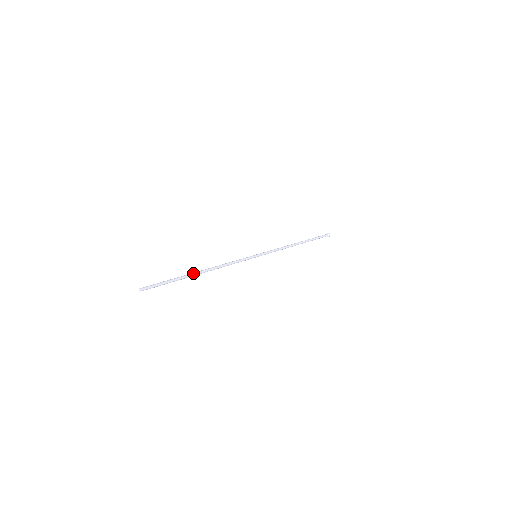
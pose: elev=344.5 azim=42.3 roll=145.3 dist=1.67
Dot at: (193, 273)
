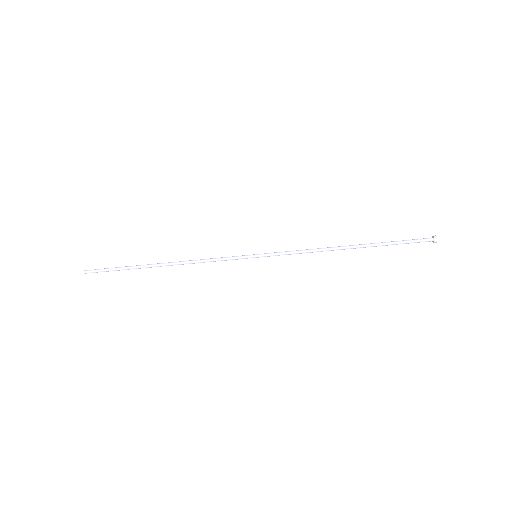
Dot at: (151, 264)
